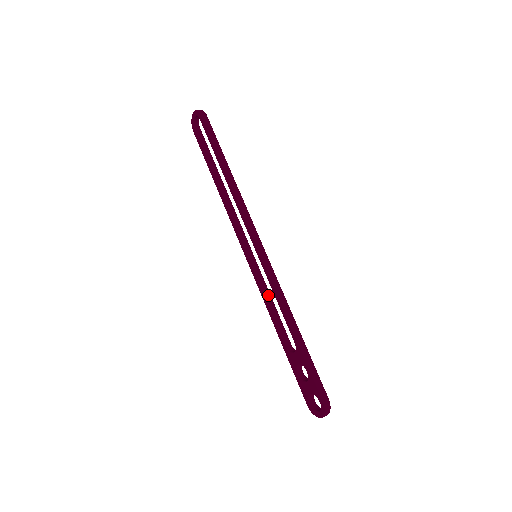
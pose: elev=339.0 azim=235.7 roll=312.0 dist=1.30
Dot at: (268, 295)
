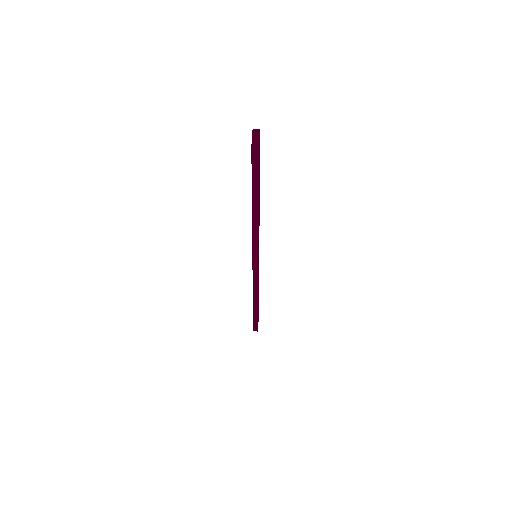
Dot at: occluded
